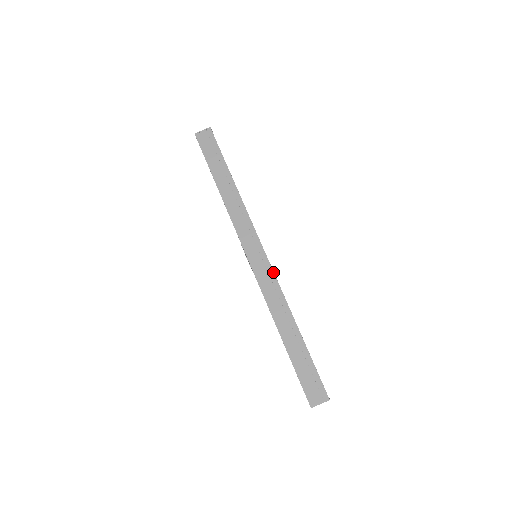
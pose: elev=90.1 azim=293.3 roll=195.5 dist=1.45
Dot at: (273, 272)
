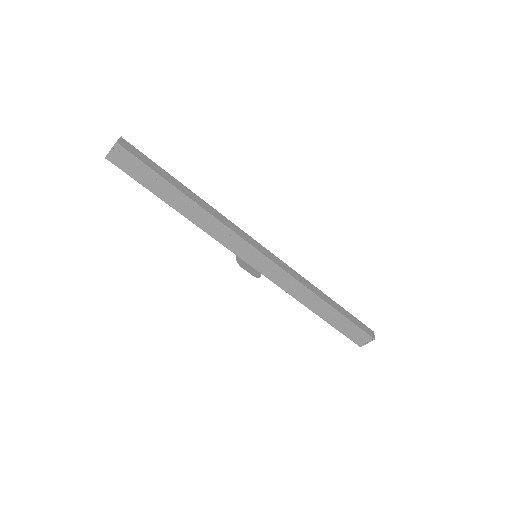
Dot at: (281, 269)
